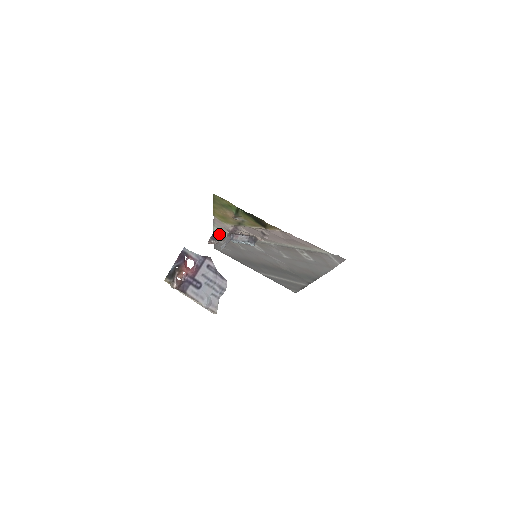
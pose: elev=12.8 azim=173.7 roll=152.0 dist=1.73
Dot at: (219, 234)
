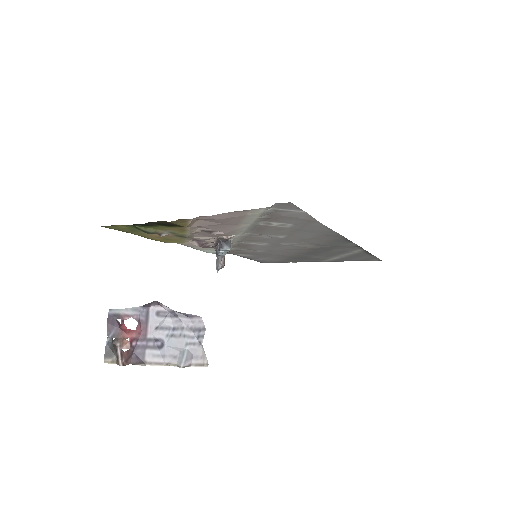
Dot at: occluded
